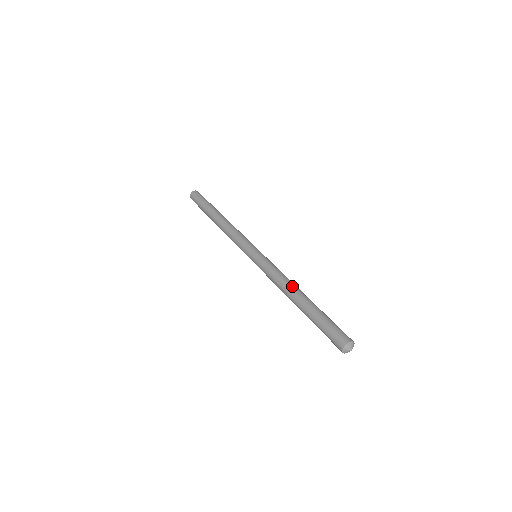
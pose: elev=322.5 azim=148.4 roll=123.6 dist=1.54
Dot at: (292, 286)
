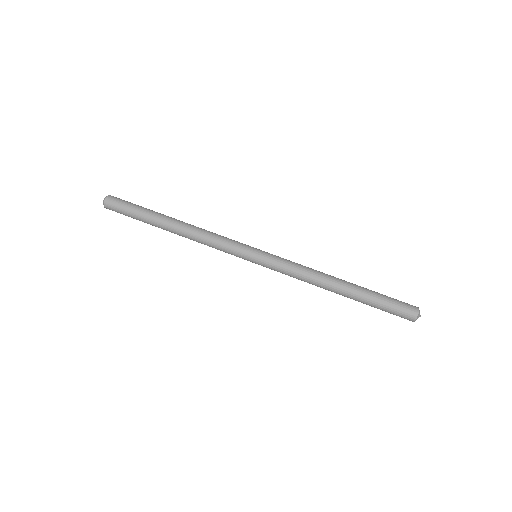
Dot at: (324, 286)
